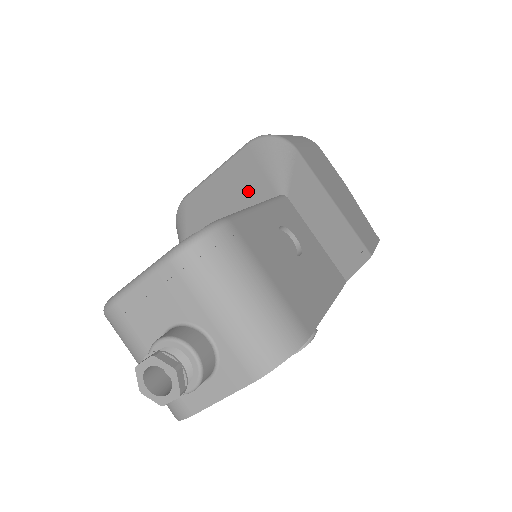
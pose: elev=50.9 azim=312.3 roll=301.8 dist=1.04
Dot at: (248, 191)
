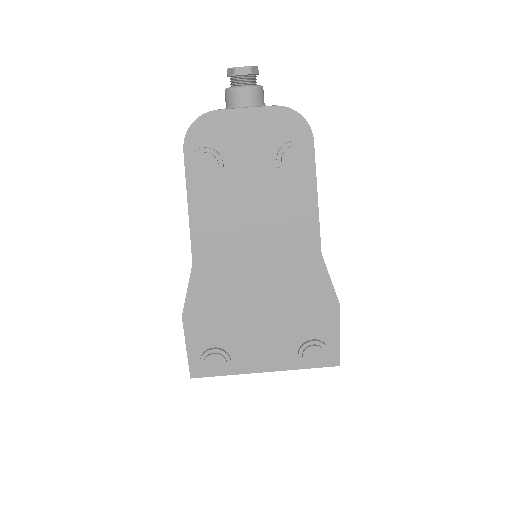
Dot at: occluded
